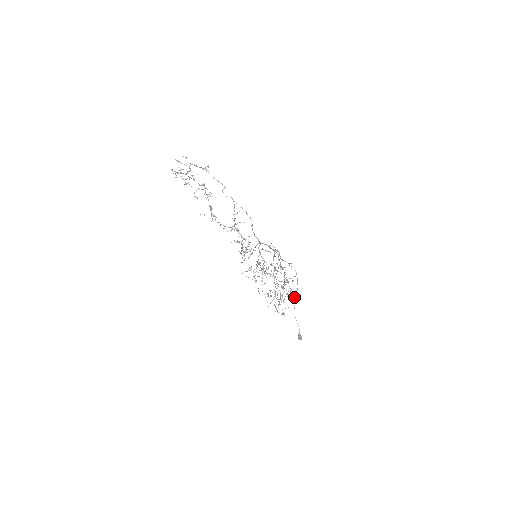
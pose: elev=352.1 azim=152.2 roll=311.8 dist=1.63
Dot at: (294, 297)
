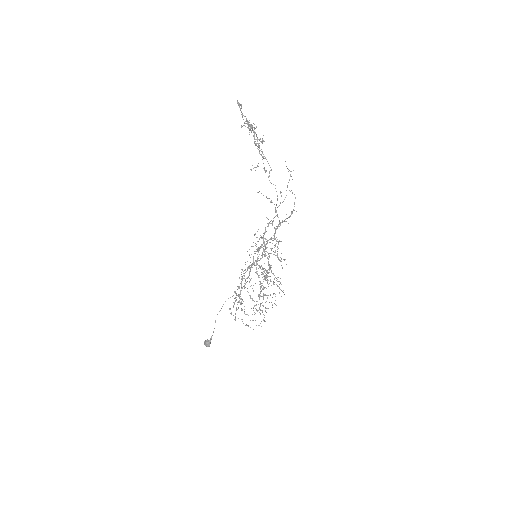
Dot at: (225, 301)
